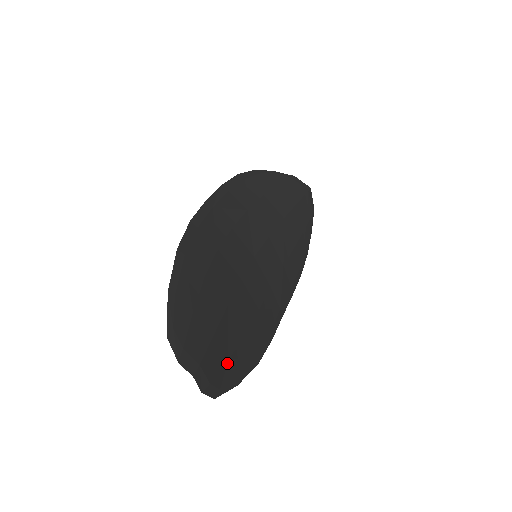
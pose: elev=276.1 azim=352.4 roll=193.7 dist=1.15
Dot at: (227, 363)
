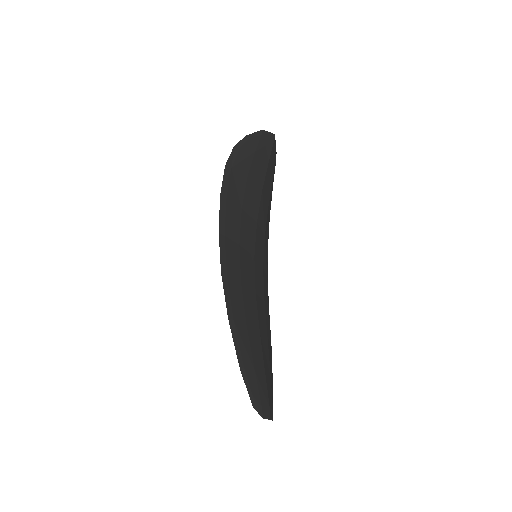
Dot at: (271, 380)
